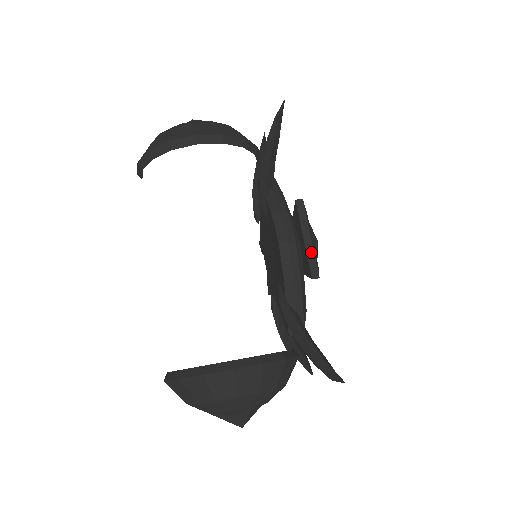
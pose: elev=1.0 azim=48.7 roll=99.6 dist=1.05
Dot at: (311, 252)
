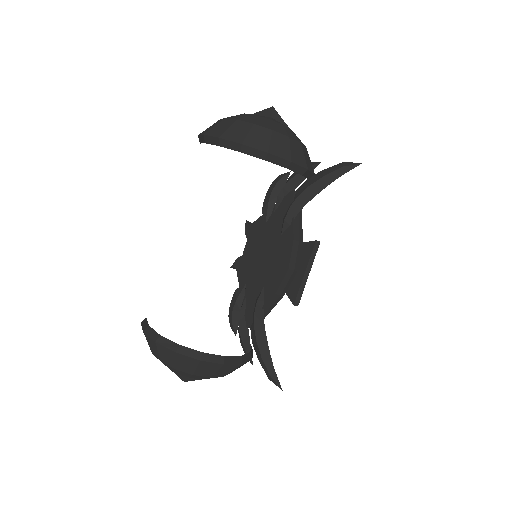
Dot at: (304, 285)
